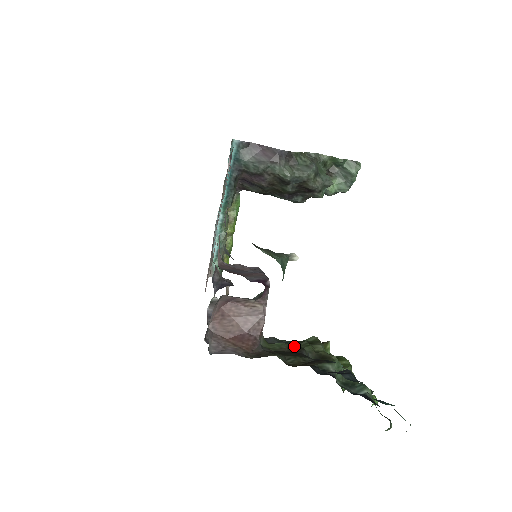
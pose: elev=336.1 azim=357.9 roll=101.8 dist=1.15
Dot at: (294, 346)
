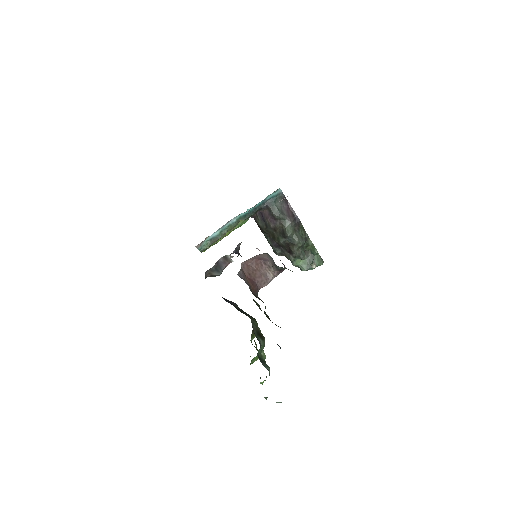
Dot at: occluded
